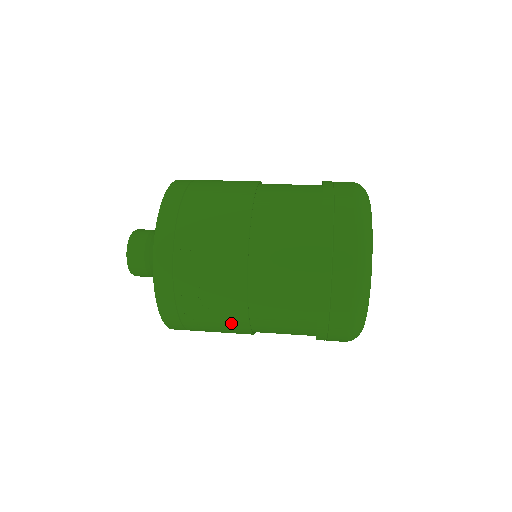
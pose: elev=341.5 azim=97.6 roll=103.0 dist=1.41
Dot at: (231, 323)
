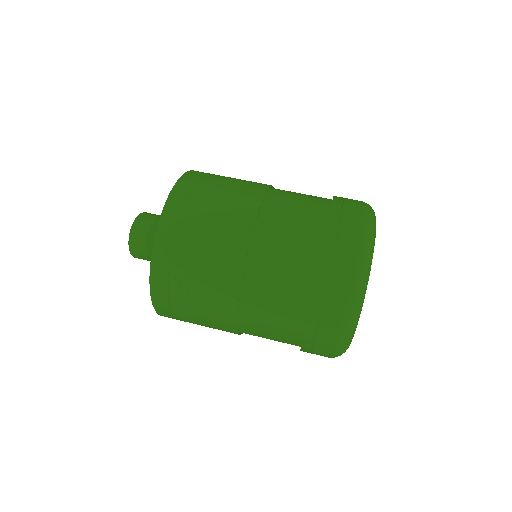
Dot at: occluded
